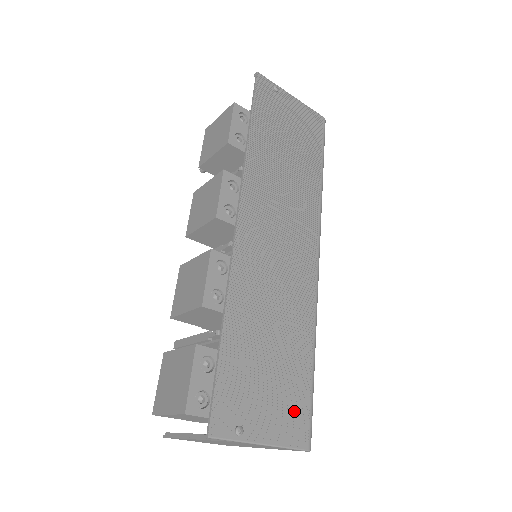
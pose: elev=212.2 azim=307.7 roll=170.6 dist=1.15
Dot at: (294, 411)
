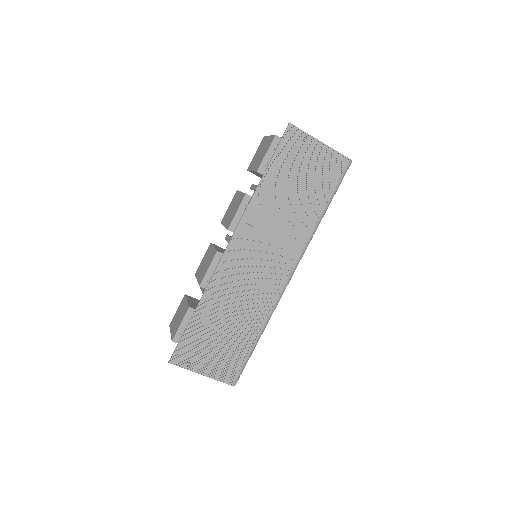
Dot at: (230, 364)
